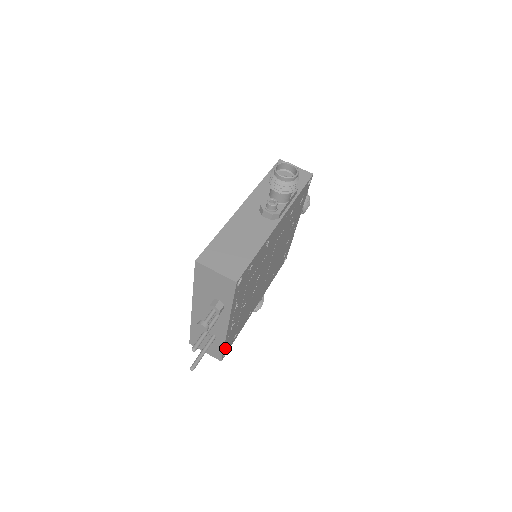
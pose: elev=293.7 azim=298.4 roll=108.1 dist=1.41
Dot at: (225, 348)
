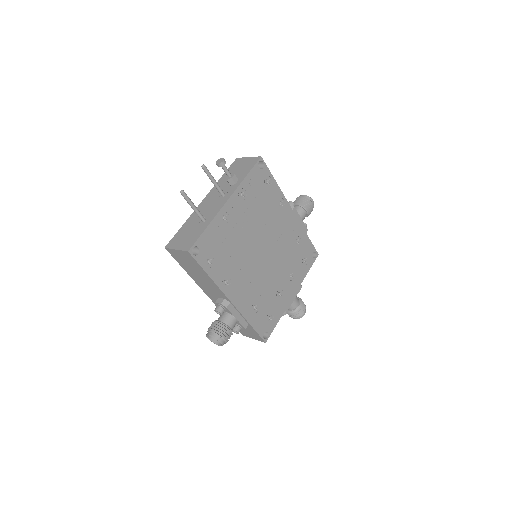
Dot at: (203, 239)
